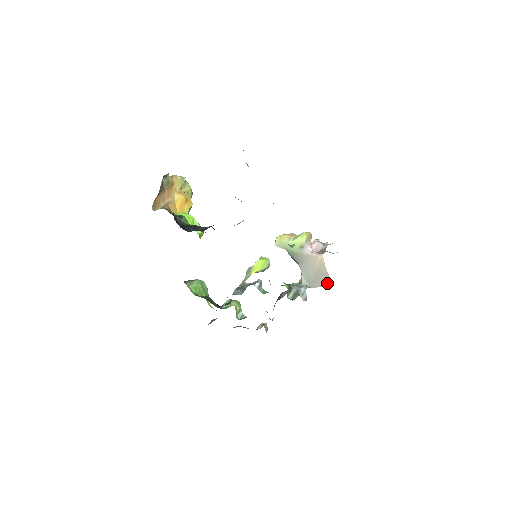
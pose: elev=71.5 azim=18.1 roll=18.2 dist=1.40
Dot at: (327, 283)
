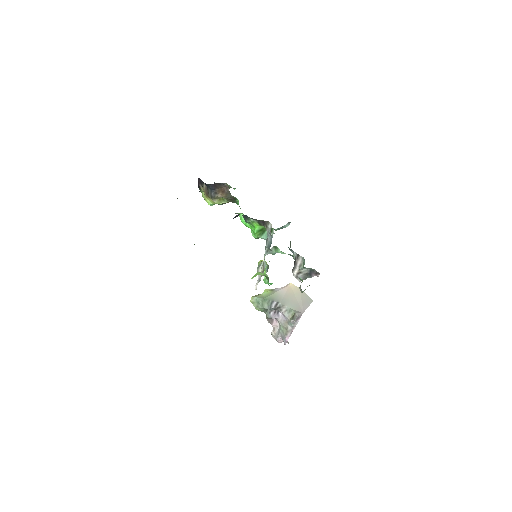
Dot at: (309, 301)
